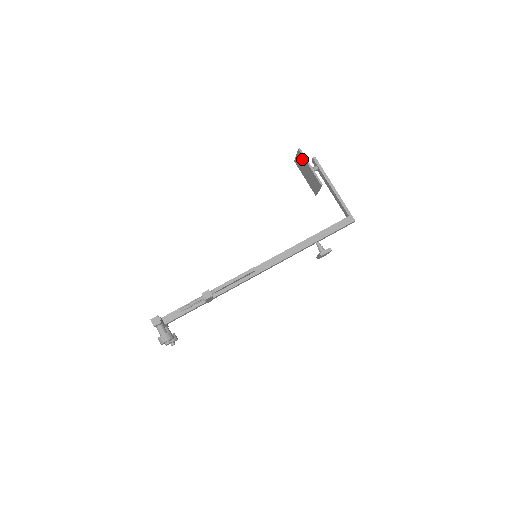
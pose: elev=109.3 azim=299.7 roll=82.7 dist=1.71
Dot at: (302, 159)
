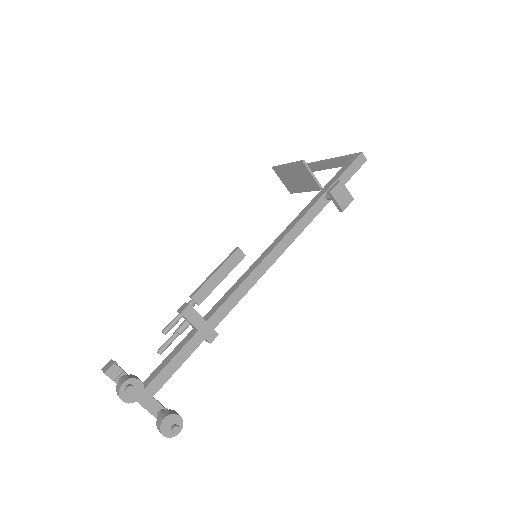
Dot at: (282, 172)
